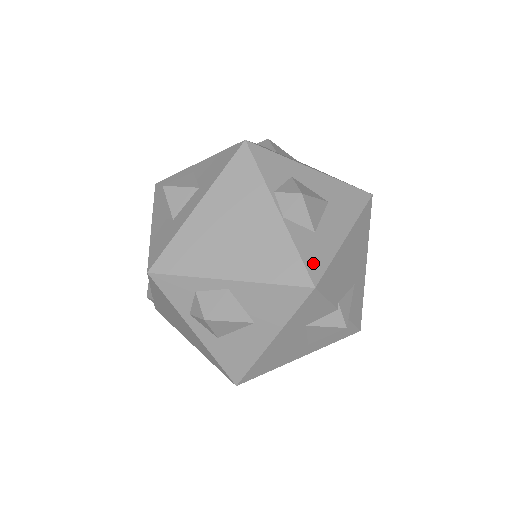
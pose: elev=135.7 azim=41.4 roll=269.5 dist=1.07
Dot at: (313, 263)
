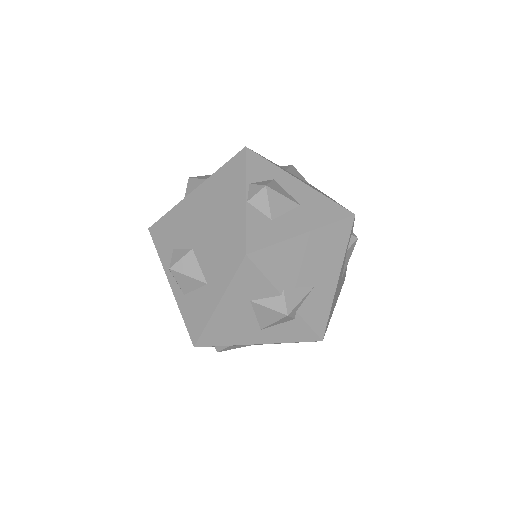
Dot at: (255, 238)
